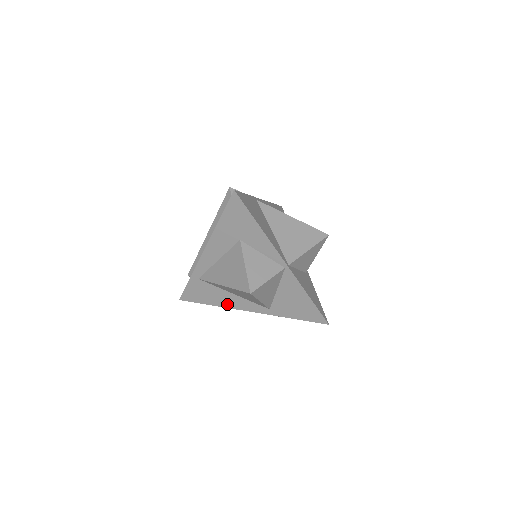
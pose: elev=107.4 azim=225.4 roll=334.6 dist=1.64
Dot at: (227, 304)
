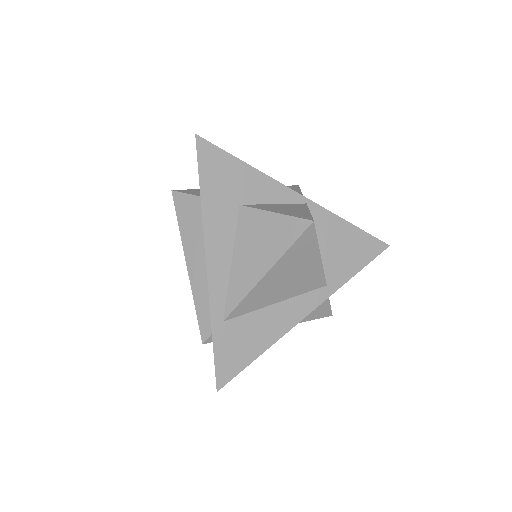
Dot at: (279, 330)
